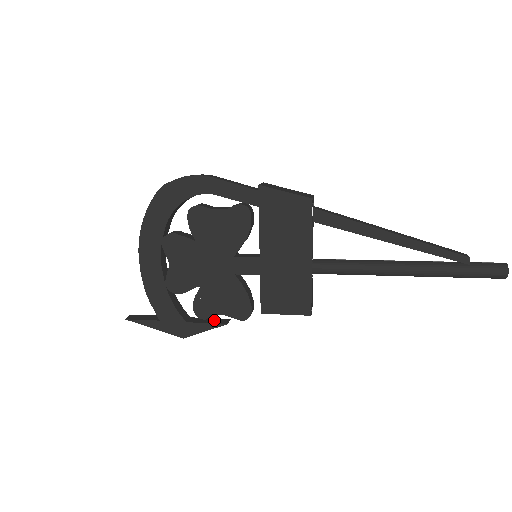
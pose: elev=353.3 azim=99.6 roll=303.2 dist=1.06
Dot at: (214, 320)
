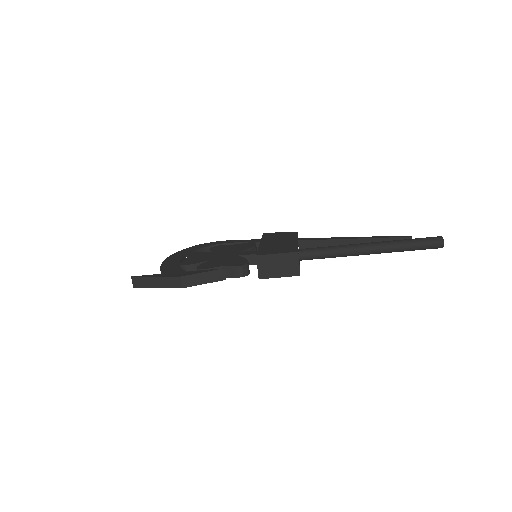
Dot at: (212, 276)
